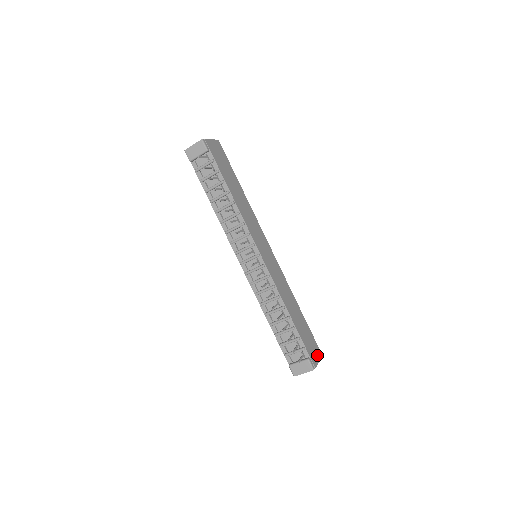
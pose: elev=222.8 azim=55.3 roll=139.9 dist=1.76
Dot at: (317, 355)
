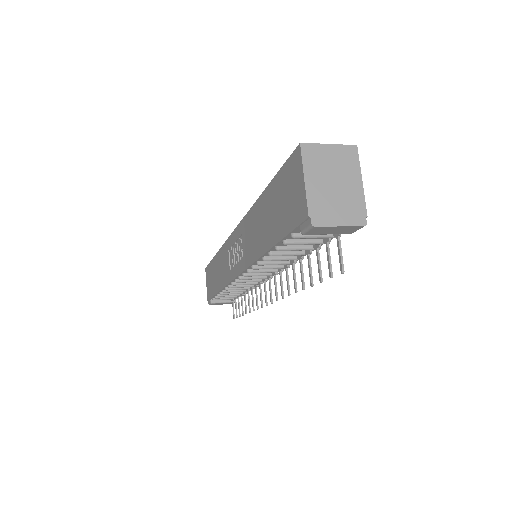
Dot at: occluded
